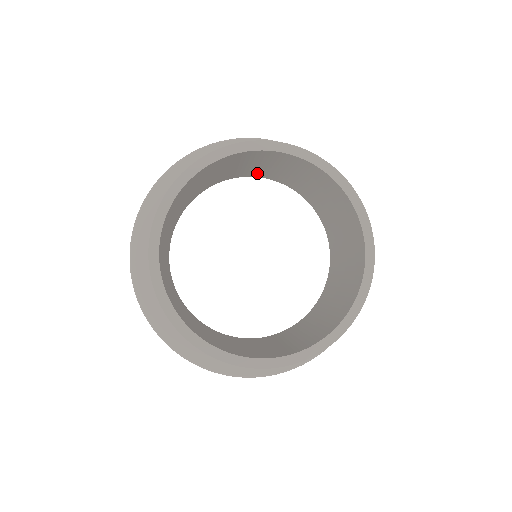
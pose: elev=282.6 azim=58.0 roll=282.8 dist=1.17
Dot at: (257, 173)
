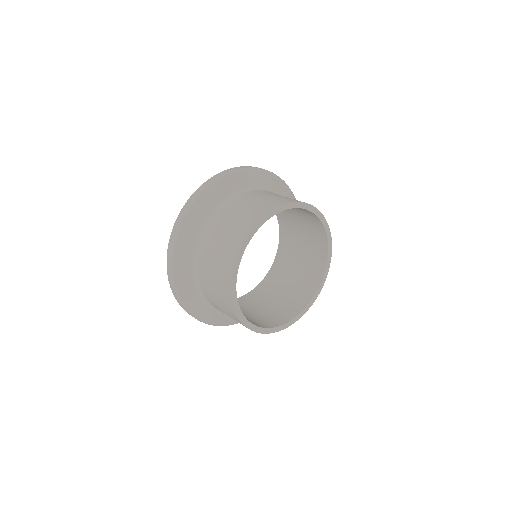
Dot at: occluded
